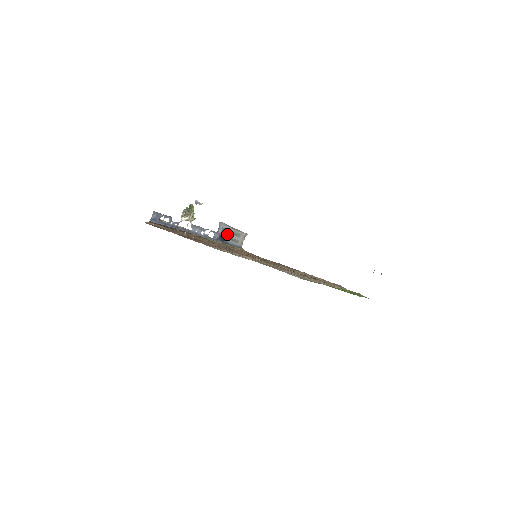
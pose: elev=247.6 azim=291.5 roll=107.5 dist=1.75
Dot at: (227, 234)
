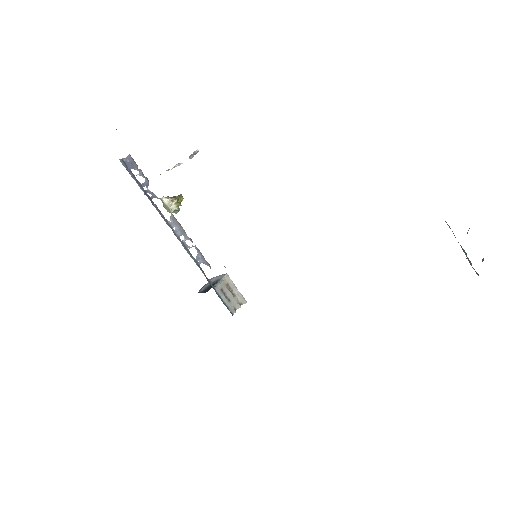
Dot at: (216, 282)
